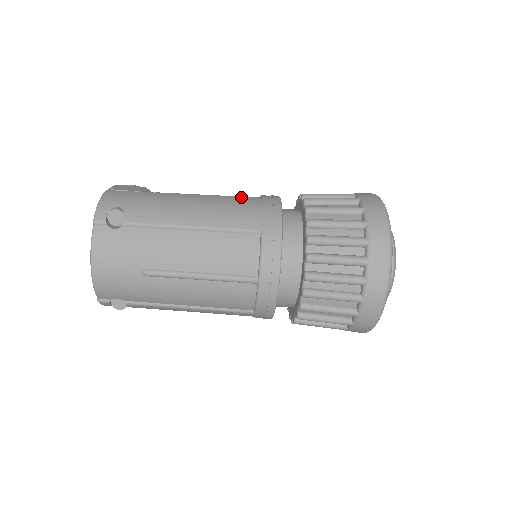
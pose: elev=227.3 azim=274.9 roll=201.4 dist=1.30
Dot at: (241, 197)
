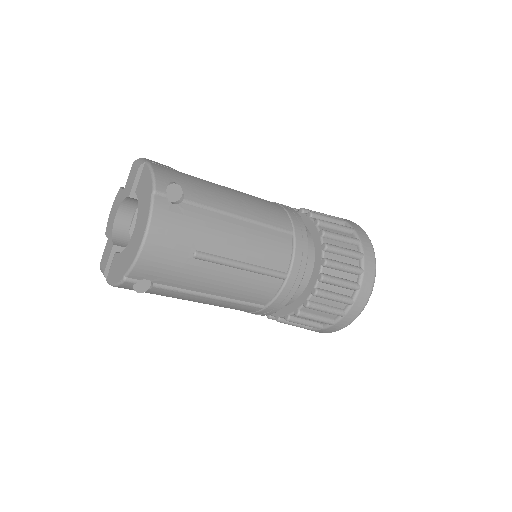
Dot at: occluded
